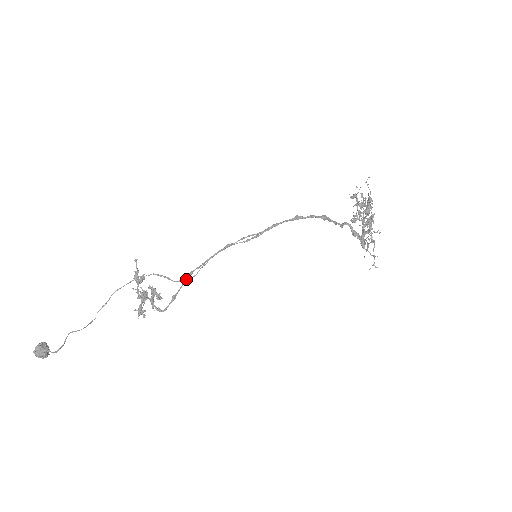
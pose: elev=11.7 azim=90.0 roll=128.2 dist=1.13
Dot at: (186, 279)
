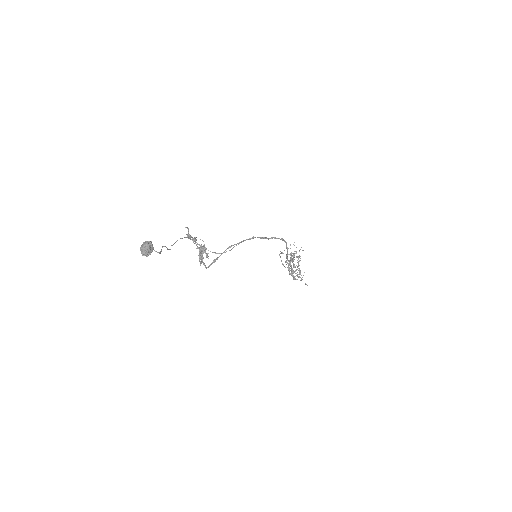
Dot at: occluded
